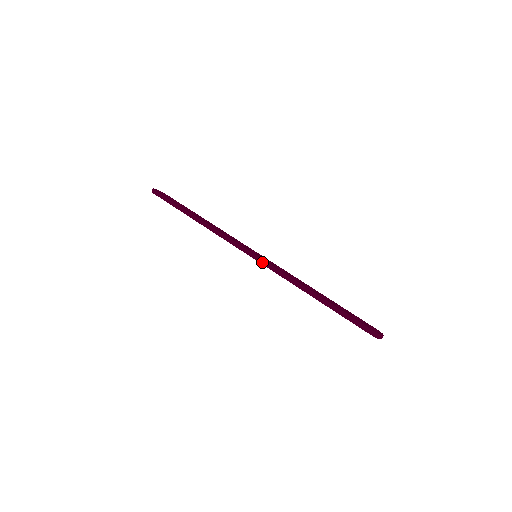
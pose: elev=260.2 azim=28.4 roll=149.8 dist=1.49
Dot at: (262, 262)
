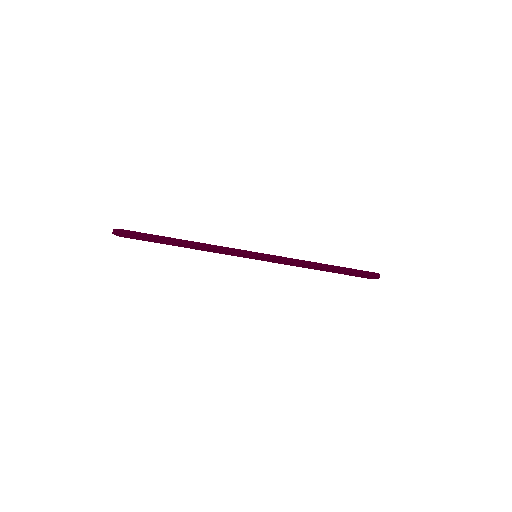
Dot at: (269, 256)
